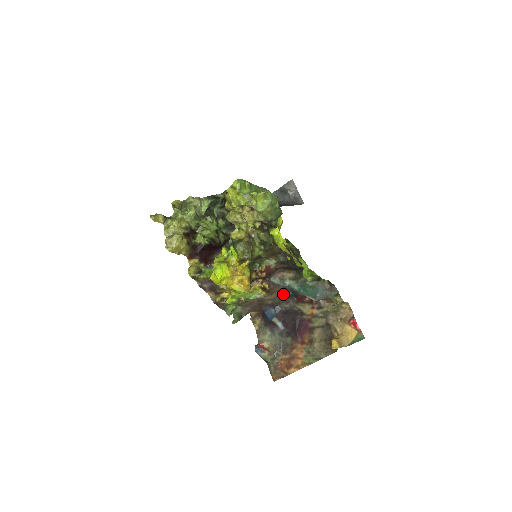
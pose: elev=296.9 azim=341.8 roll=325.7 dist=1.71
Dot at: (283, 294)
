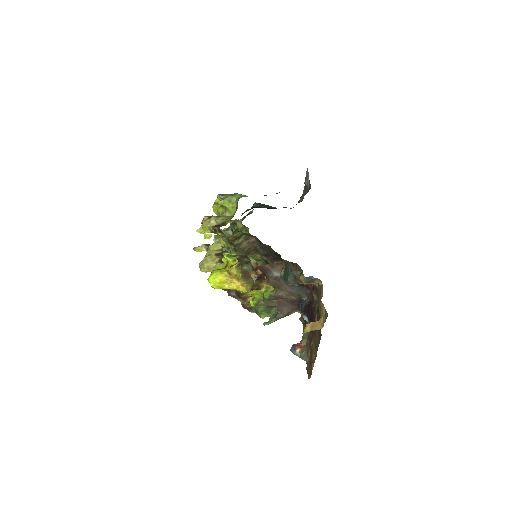
Dot at: (294, 286)
